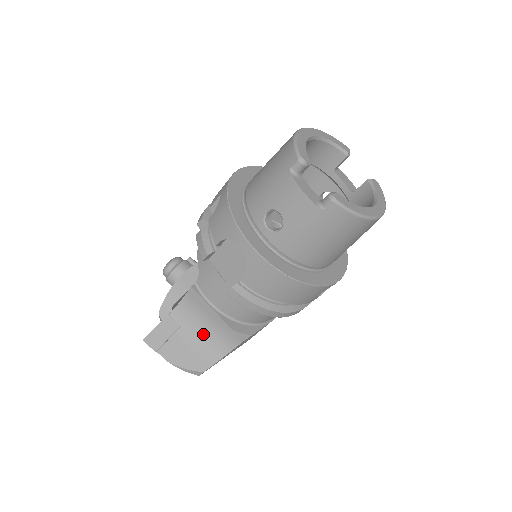
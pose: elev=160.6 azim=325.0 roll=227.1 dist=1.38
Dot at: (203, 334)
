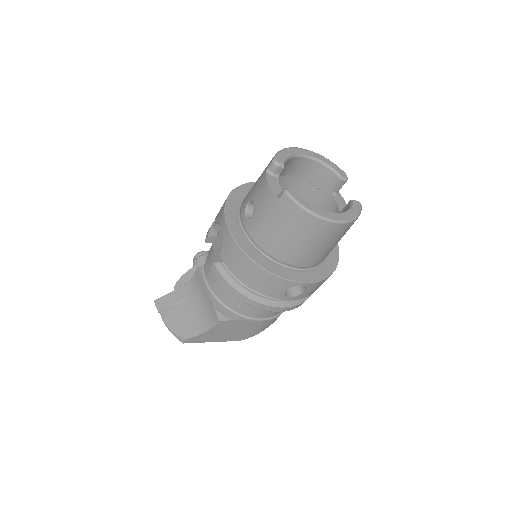
Dot at: (197, 309)
